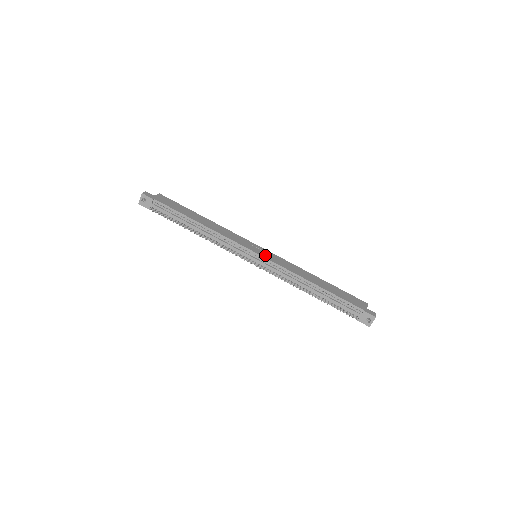
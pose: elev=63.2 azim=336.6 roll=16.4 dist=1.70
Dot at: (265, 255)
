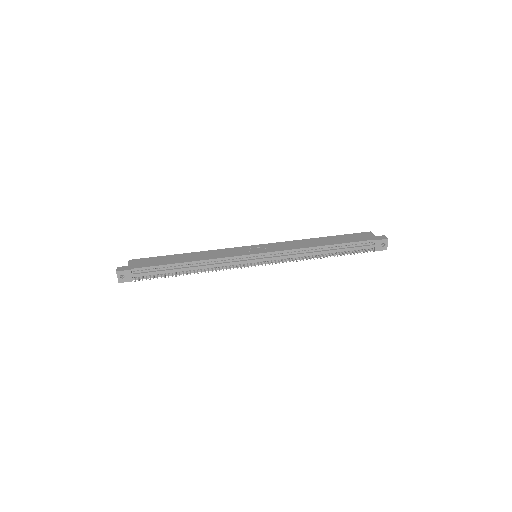
Dot at: (264, 250)
